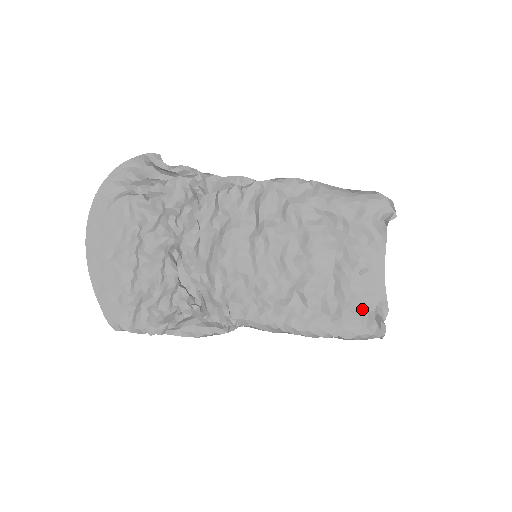
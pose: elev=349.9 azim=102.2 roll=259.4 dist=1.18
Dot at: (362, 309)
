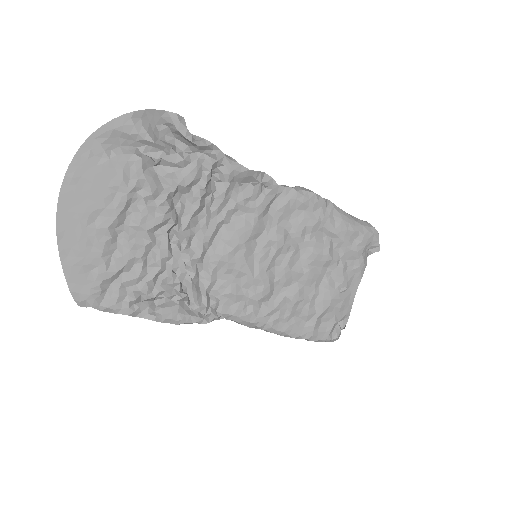
Dot at: (331, 320)
